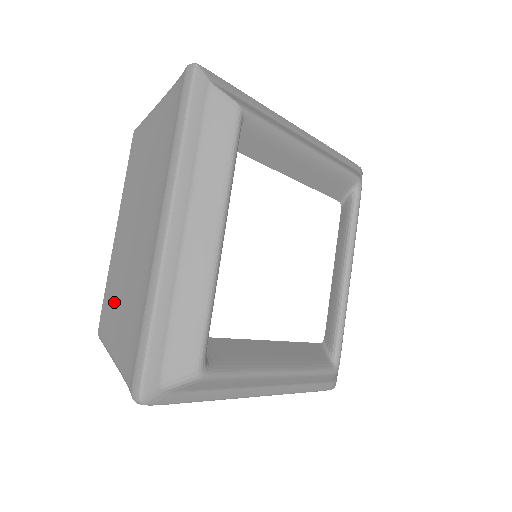
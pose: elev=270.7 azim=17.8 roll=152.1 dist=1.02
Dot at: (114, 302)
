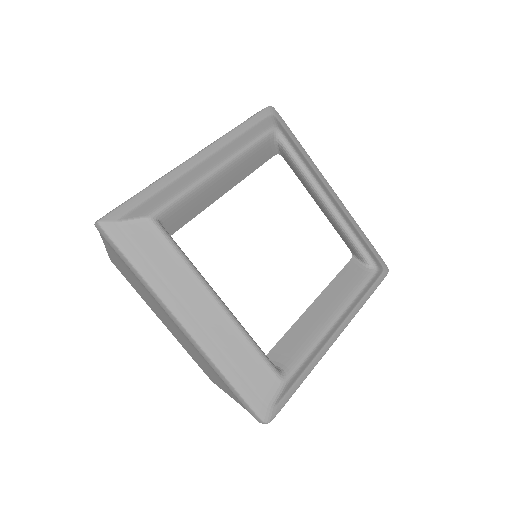
Dot at: (204, 368)
